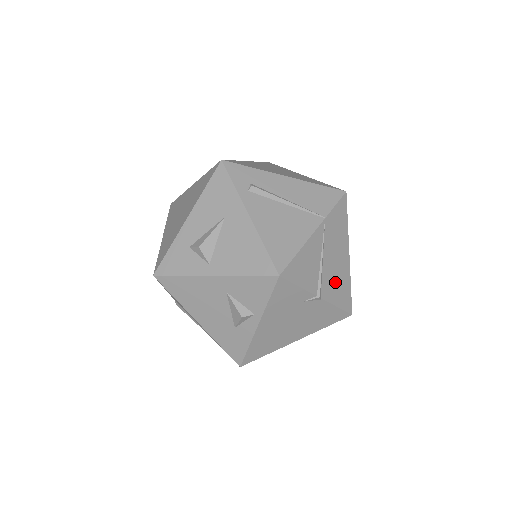
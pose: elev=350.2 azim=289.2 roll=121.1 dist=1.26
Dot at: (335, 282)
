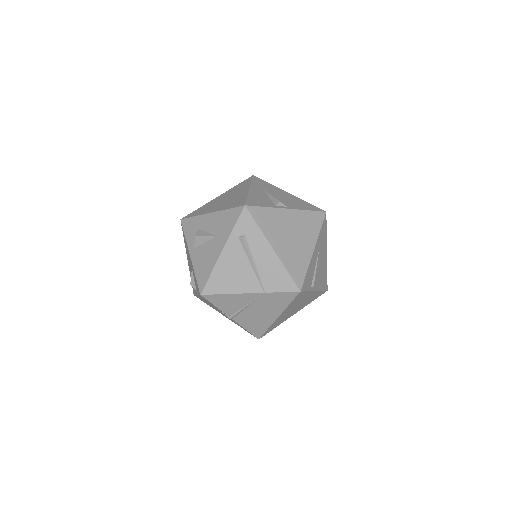
Dot at: (252, 320)
